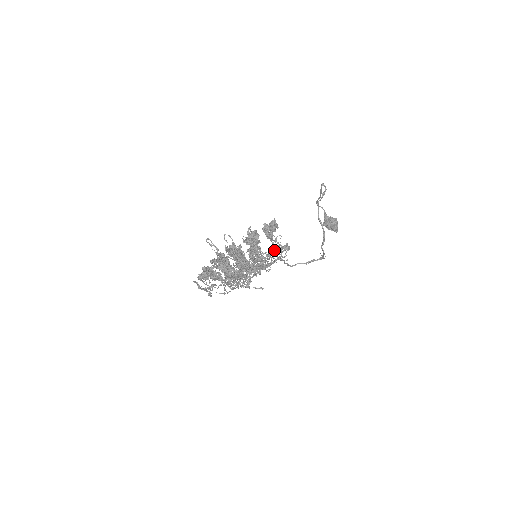
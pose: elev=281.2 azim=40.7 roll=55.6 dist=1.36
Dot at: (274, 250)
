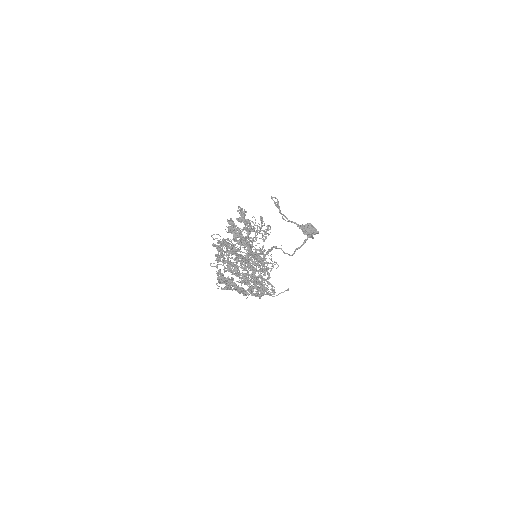
Dot at: occluded
